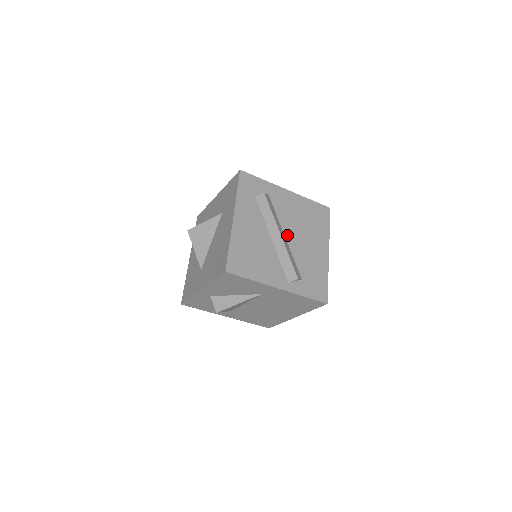
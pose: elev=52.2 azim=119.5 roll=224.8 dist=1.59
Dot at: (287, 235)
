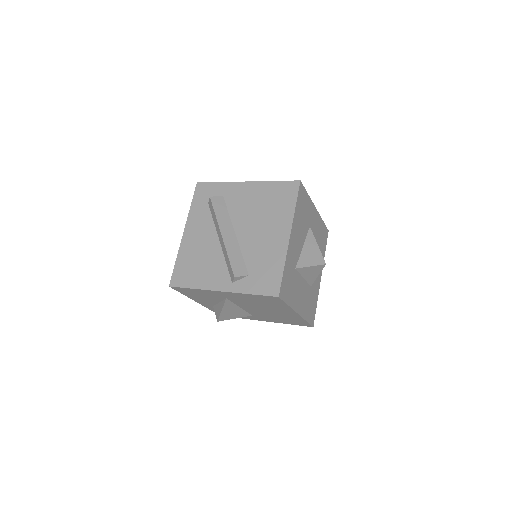
Dot at: (238, 231)
